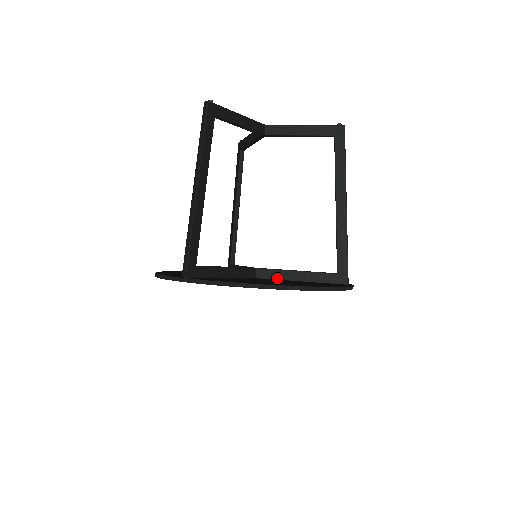
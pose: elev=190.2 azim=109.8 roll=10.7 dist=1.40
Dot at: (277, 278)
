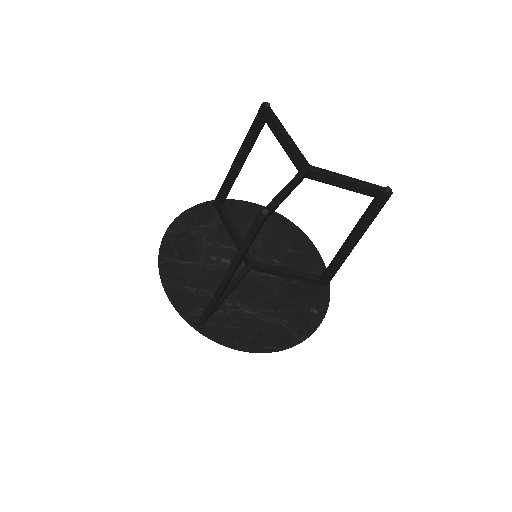
Dot at: (270, 273)
